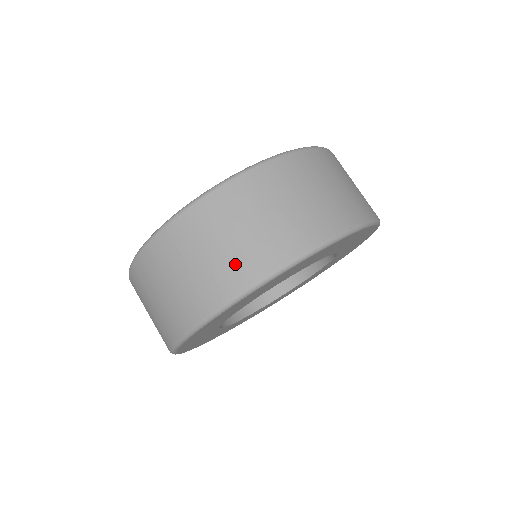
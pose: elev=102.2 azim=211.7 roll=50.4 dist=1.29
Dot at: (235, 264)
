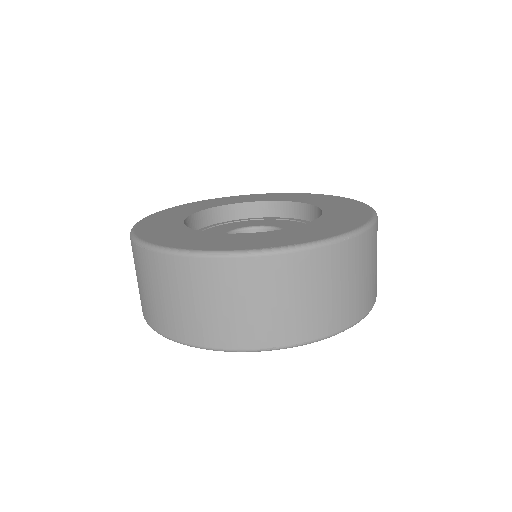
Dot at: (167, 317)
